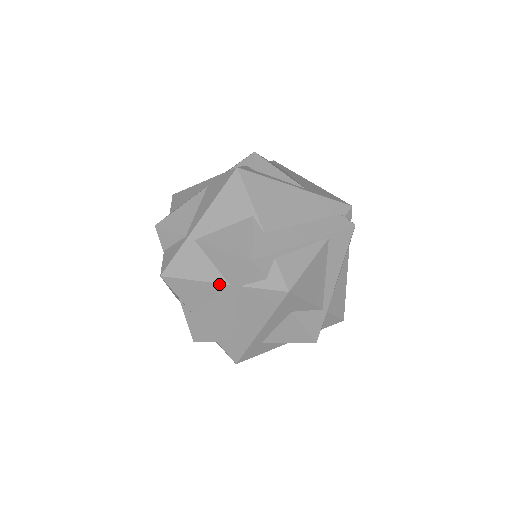
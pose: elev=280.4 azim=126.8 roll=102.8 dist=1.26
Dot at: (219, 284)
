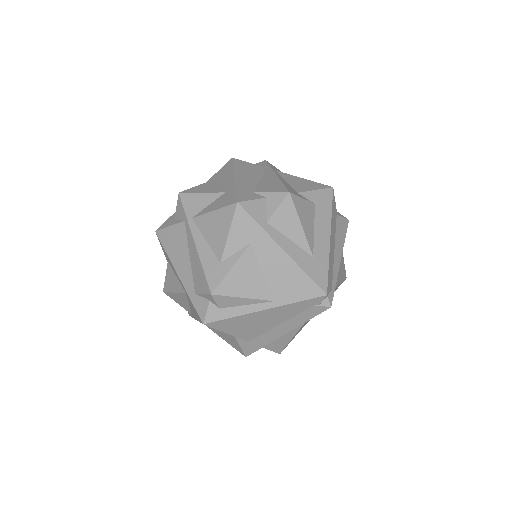
Dot at: occluded
